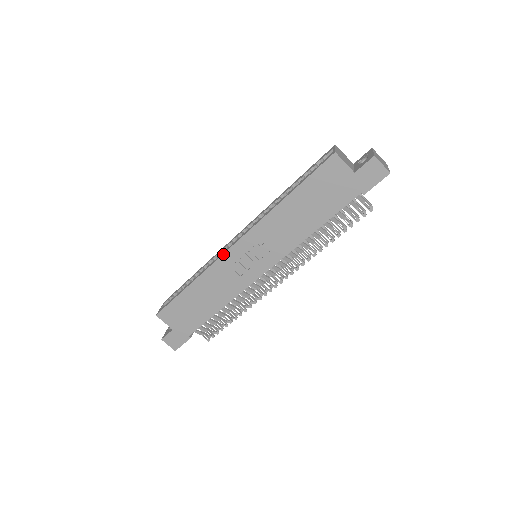
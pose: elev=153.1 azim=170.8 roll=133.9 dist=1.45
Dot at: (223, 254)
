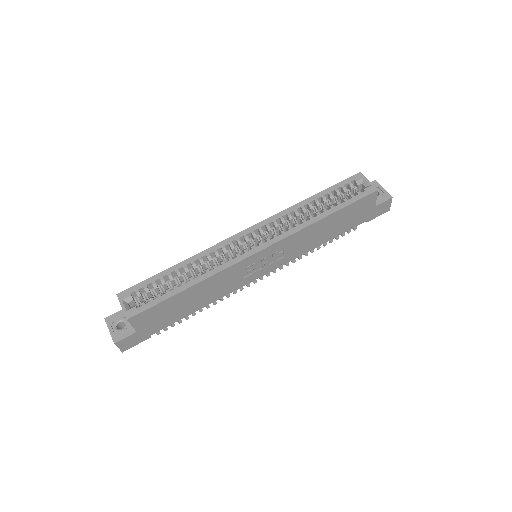
Dot at: (244, 259)
